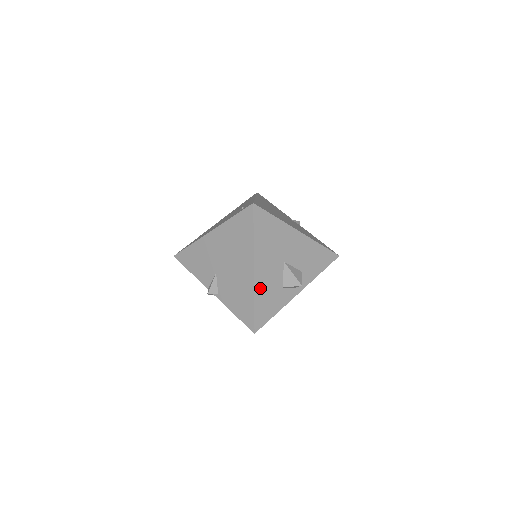
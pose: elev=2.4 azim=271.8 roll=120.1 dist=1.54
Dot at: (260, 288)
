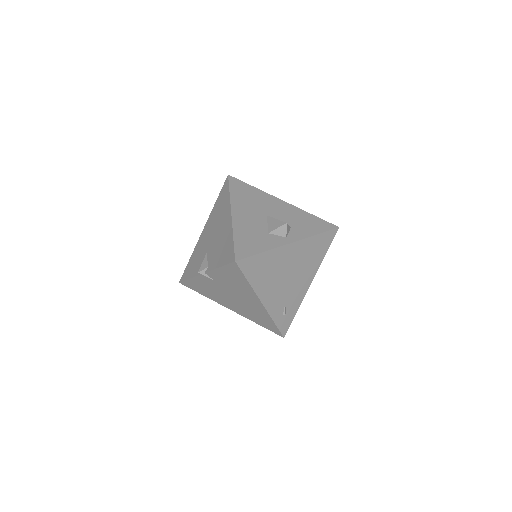
Dot at: (240, 227)
